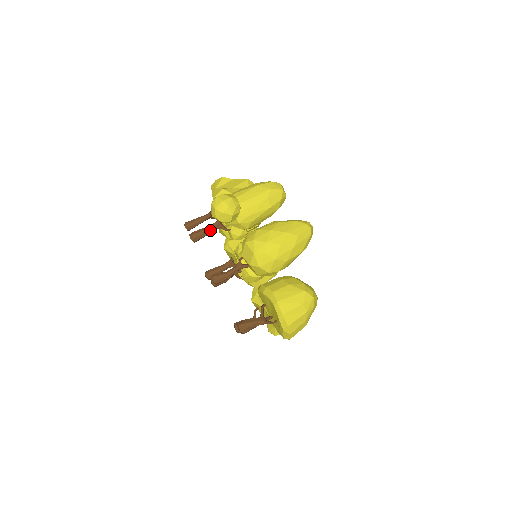
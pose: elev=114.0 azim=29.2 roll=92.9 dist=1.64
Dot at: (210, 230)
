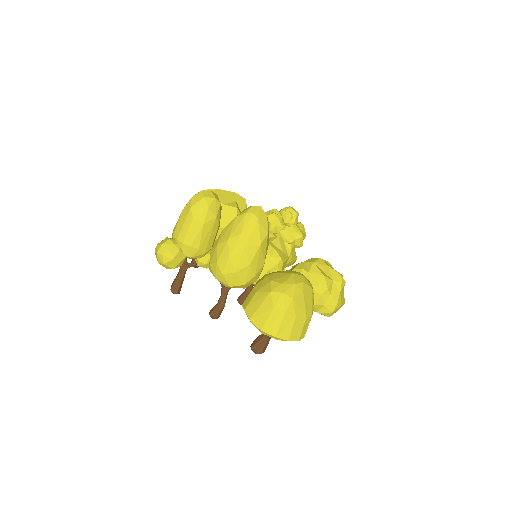
Dot at: (180, 276)
